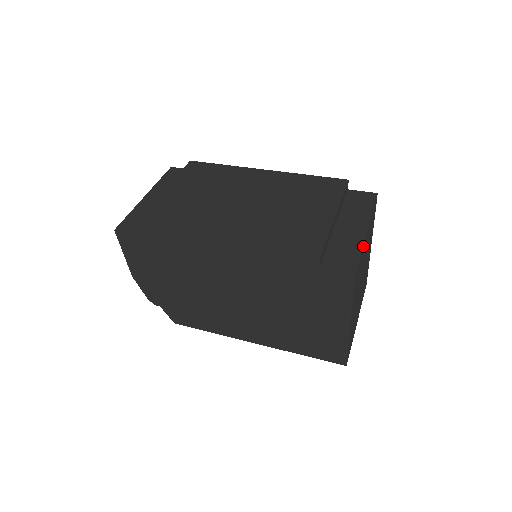
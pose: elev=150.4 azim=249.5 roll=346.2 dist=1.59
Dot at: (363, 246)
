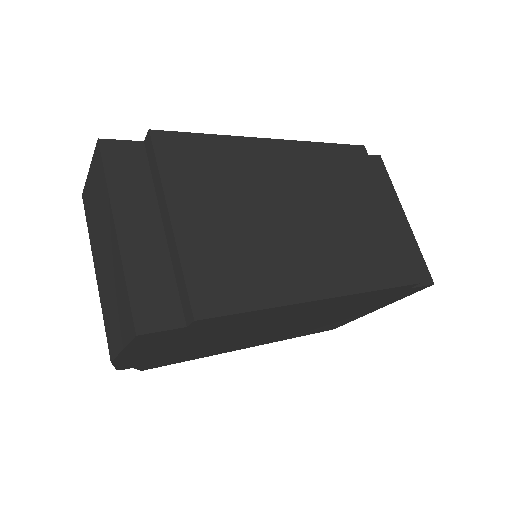
Dot at: (412, 240)
